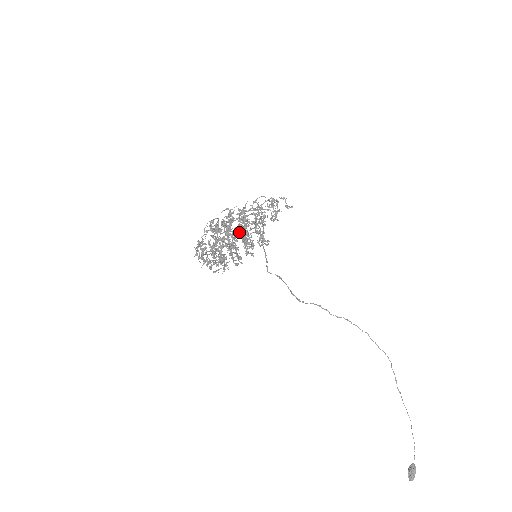
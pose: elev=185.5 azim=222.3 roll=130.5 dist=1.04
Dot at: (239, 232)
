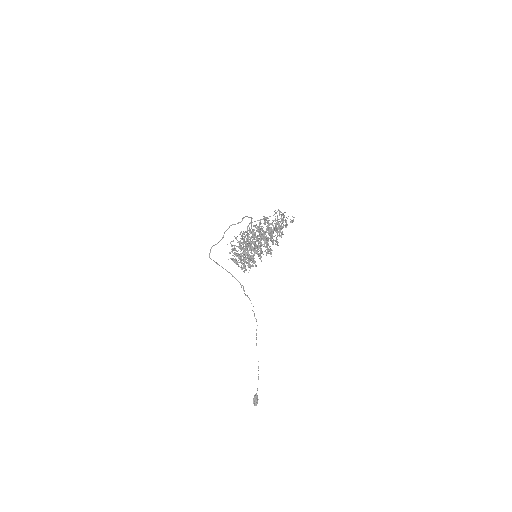
Dot at: (255, 236)
